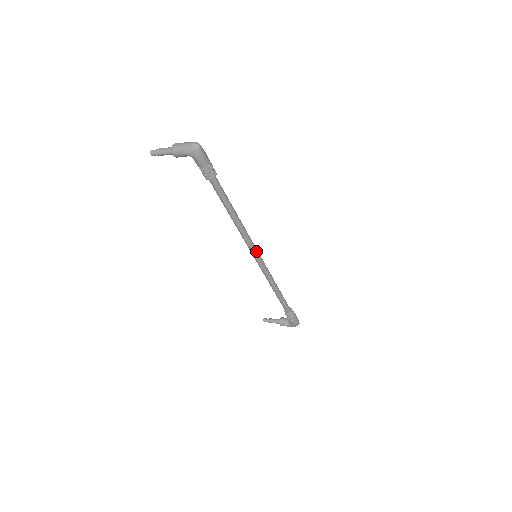
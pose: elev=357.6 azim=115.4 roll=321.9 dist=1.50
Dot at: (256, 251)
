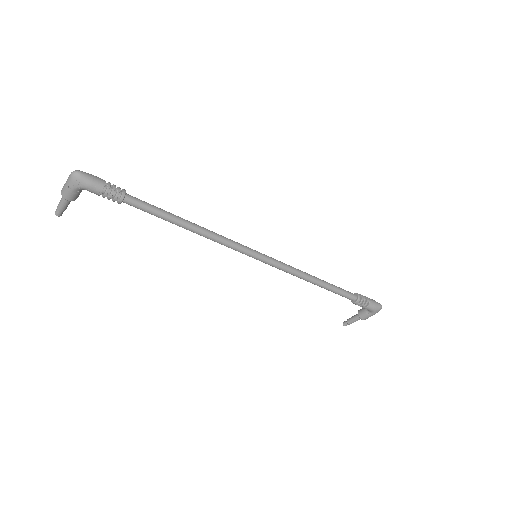
Dot at: (249, 250)
